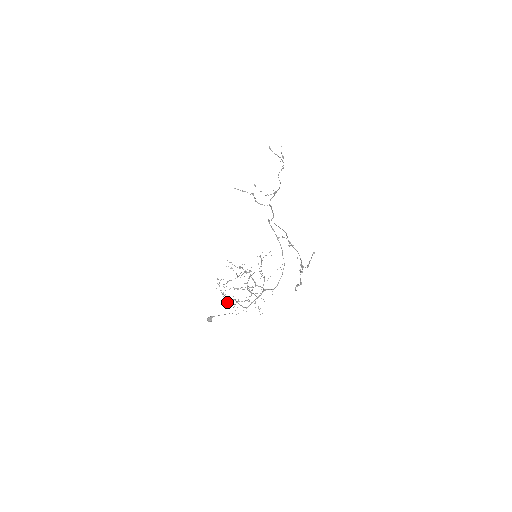
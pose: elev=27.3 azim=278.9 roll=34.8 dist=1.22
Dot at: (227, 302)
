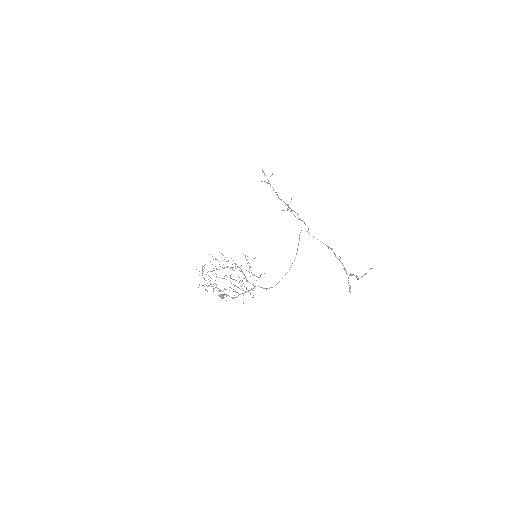
Dot at: occluded
